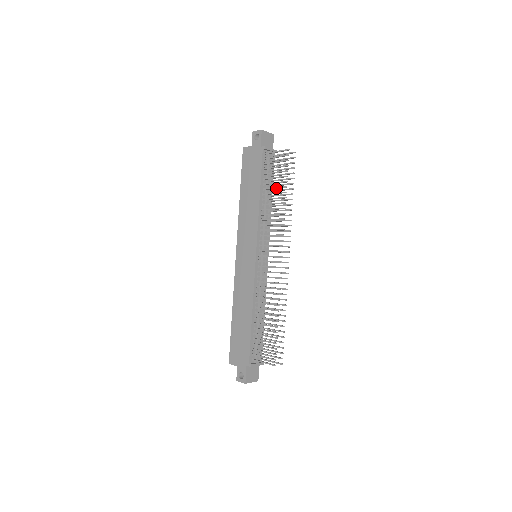
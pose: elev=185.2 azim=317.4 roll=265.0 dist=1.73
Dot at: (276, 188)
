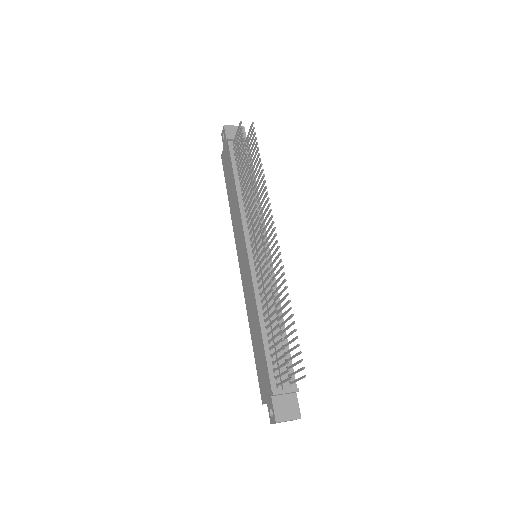
Dot at: (243, 168)
